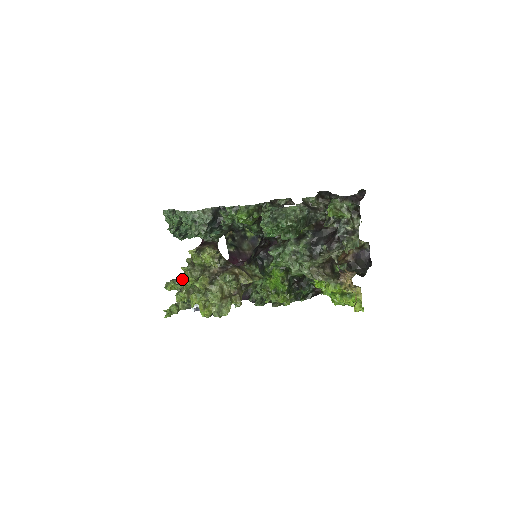
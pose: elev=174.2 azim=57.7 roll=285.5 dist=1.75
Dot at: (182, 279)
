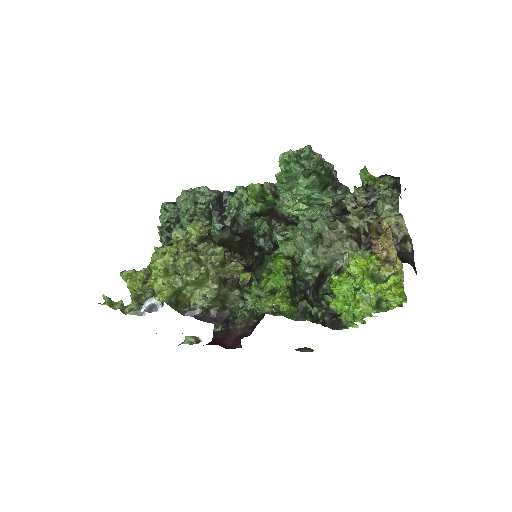
Dot at: occluded
